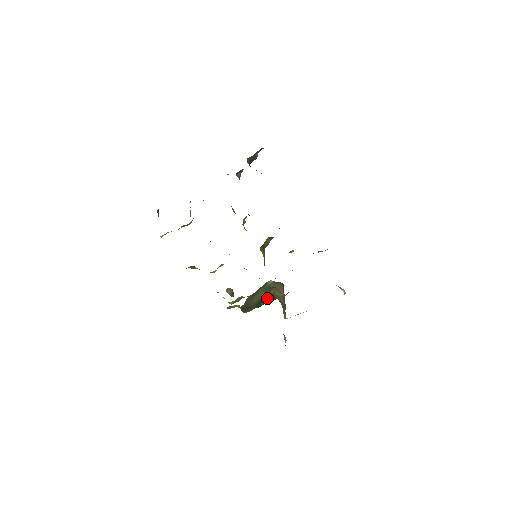
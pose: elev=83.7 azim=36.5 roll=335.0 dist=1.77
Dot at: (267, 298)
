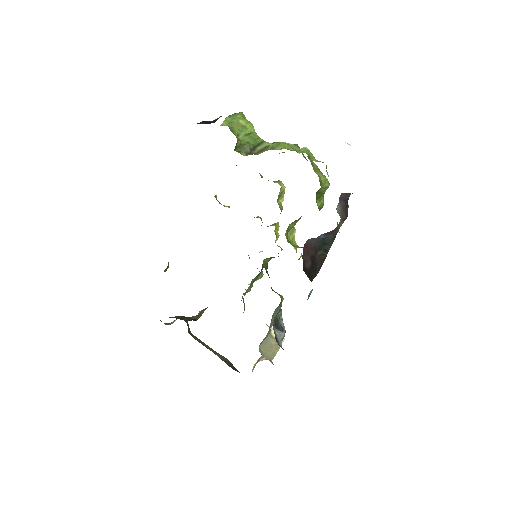
Dot at: occluded
